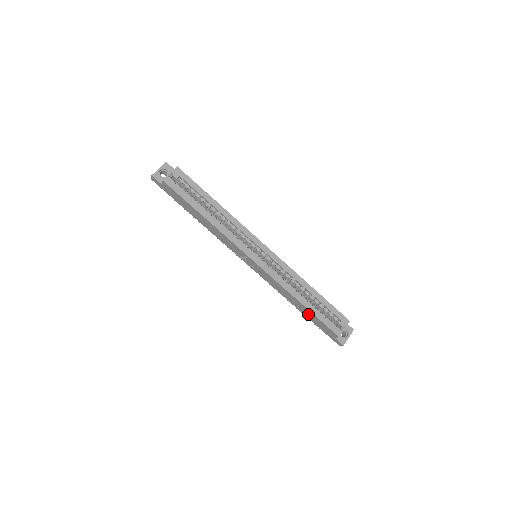
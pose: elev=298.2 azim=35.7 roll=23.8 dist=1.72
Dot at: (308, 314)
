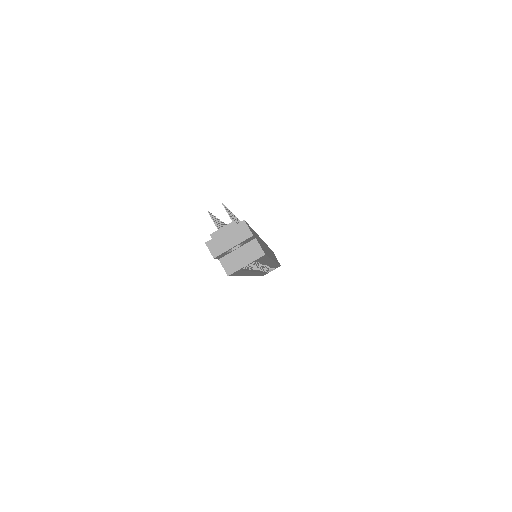
Dot at: occluded
